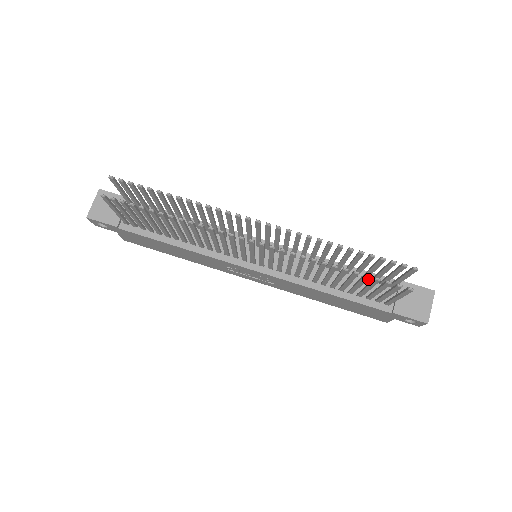
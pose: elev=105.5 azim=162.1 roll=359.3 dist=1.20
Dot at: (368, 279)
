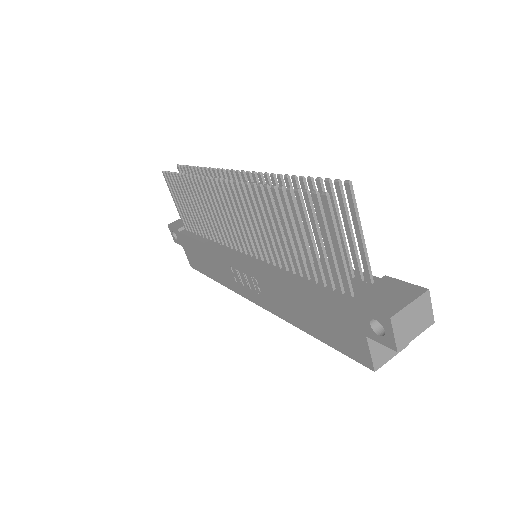
Dot at: occluded
